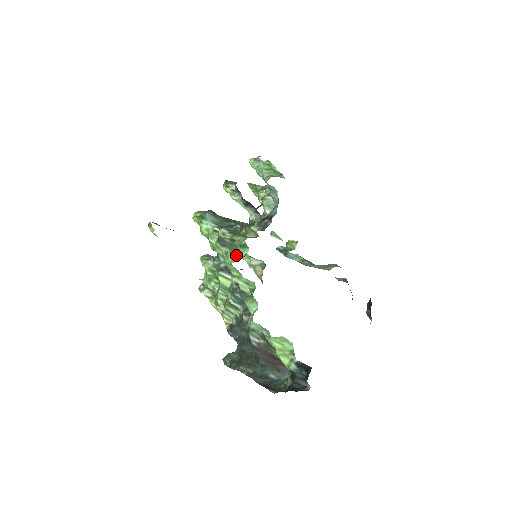
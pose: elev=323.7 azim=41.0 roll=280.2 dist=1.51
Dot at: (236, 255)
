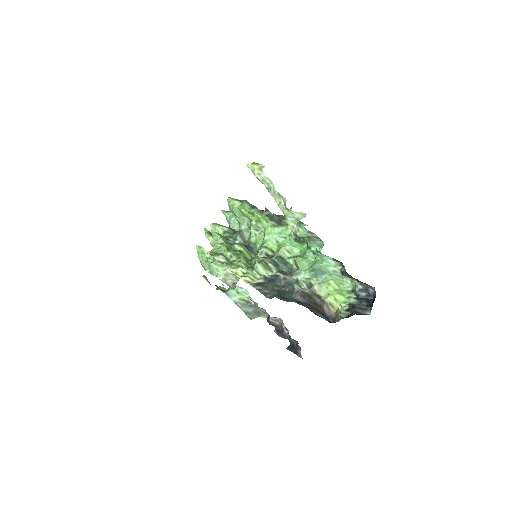
Dot at: occluded
